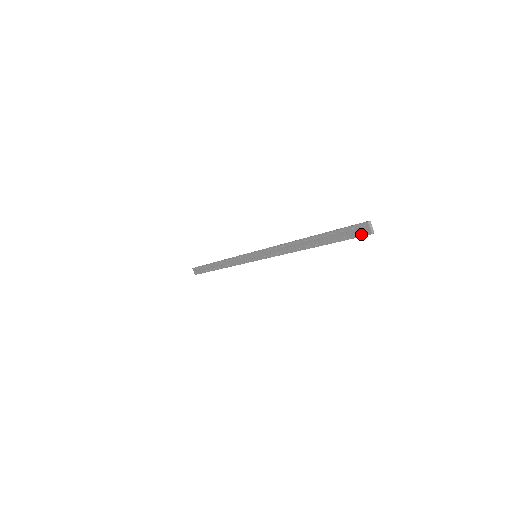
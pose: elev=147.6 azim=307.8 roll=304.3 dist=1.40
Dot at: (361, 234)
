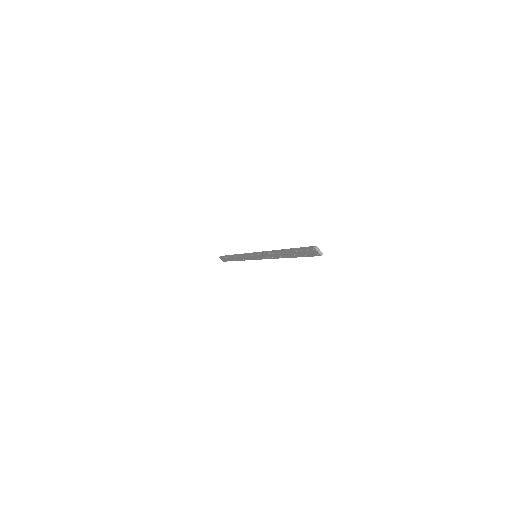
Dot at: (314, 255)
